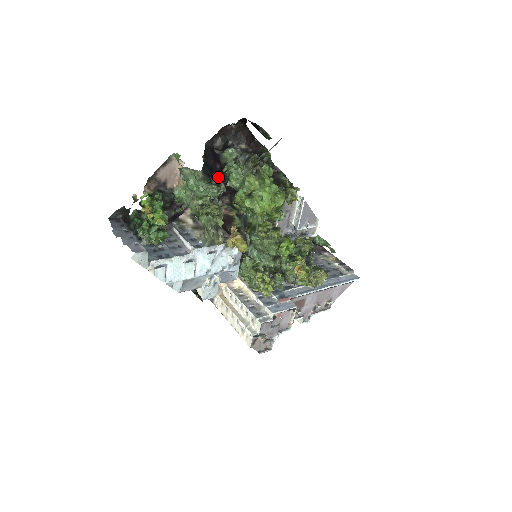
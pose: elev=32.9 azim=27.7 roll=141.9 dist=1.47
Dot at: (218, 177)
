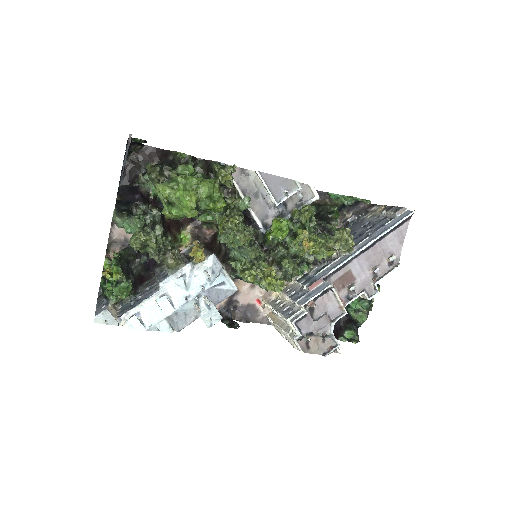
Dot at: (141, 206)
